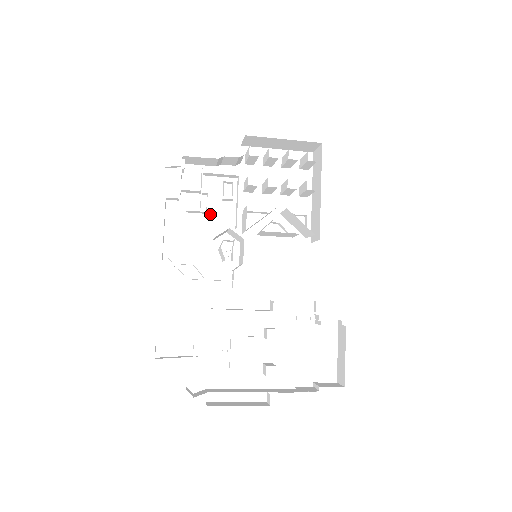
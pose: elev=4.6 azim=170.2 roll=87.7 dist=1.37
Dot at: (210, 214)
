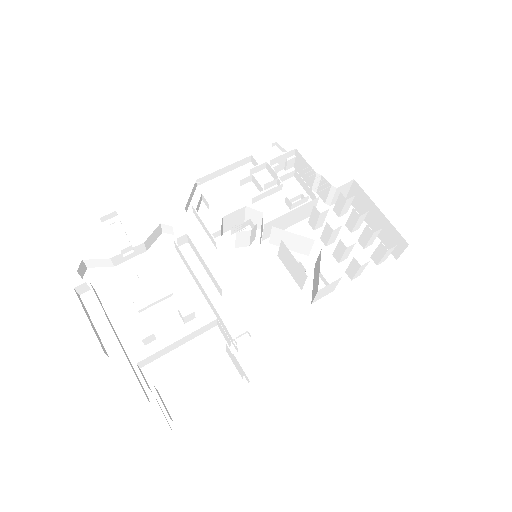
Dot at: (265, 199)
